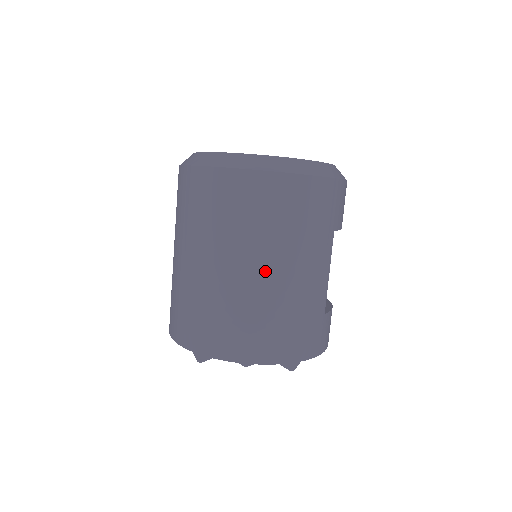
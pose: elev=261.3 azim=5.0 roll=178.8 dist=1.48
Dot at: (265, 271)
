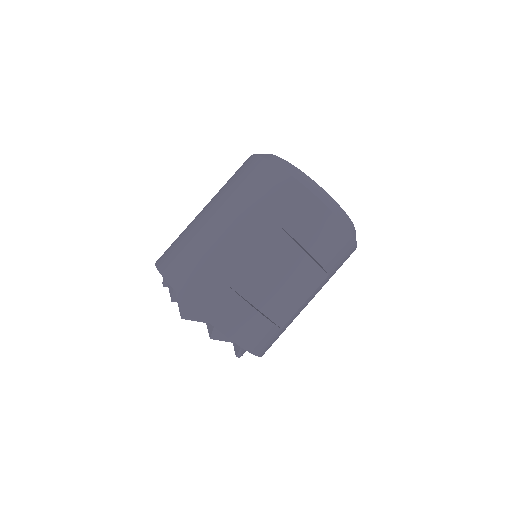
Dot at: (211, 214)
